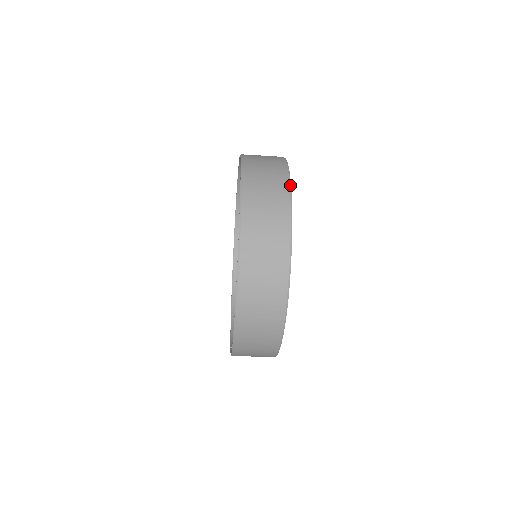
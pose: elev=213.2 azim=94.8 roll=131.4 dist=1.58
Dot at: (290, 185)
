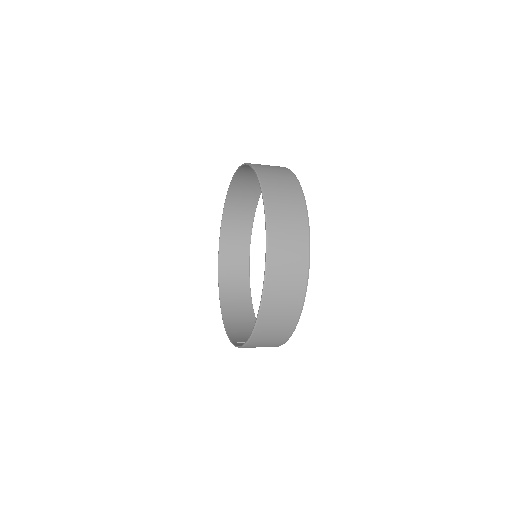
Dot at: (301, 188)
